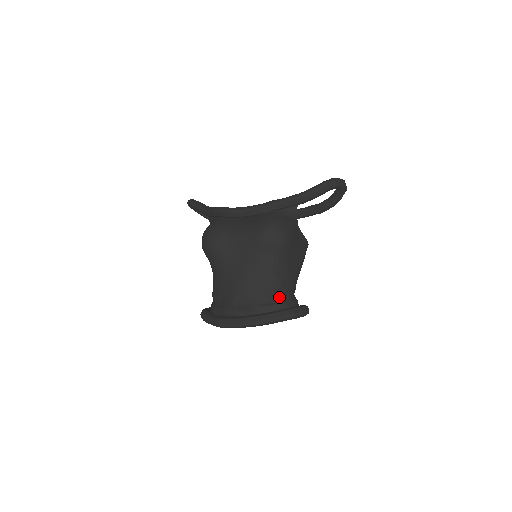
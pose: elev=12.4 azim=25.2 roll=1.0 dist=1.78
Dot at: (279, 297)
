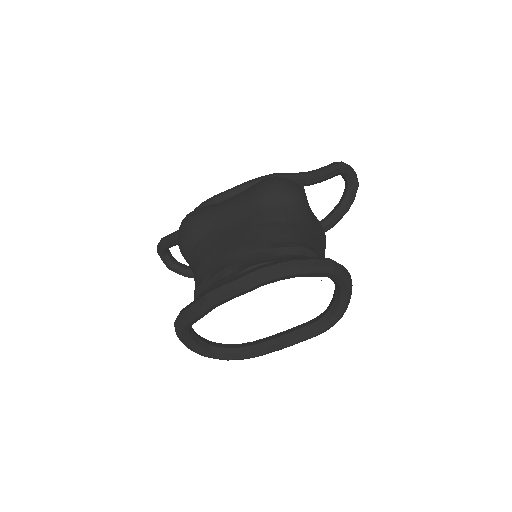
Dot at: (302, 253)
